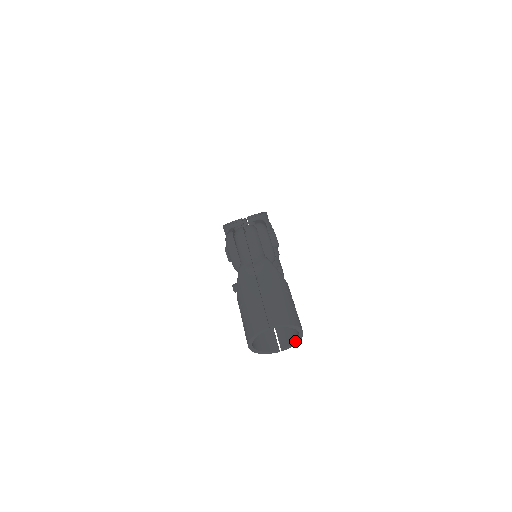
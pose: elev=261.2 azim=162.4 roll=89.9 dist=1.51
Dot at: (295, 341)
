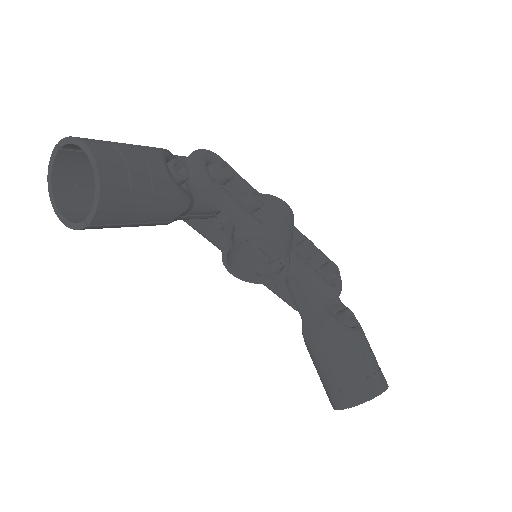
Dot at: (95, 193)
